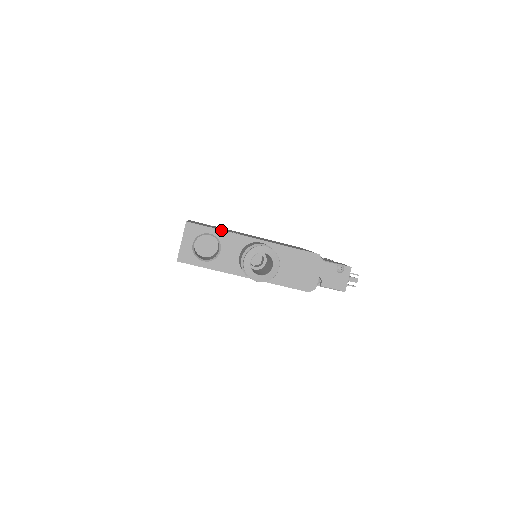
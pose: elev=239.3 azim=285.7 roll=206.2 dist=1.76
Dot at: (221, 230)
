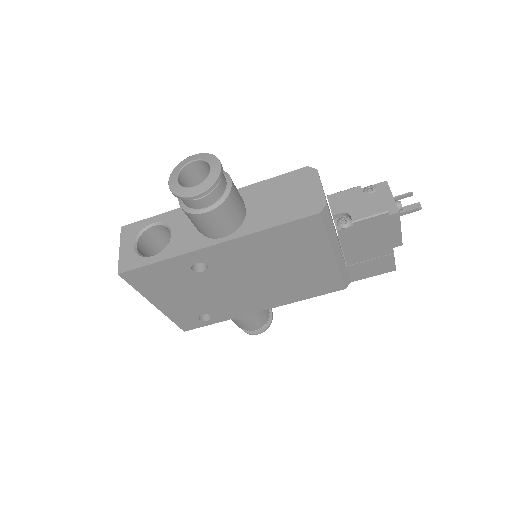
Dot at: (165, 213)
